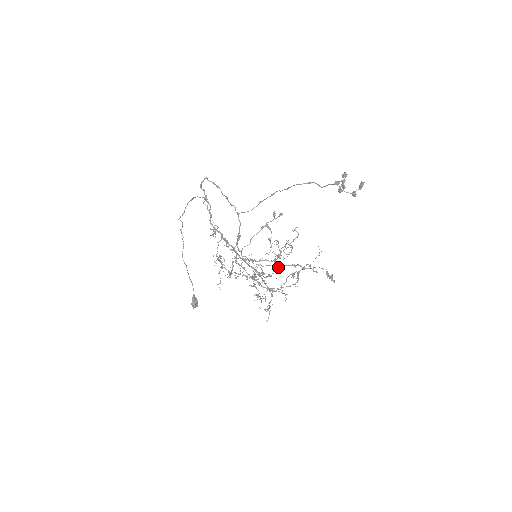
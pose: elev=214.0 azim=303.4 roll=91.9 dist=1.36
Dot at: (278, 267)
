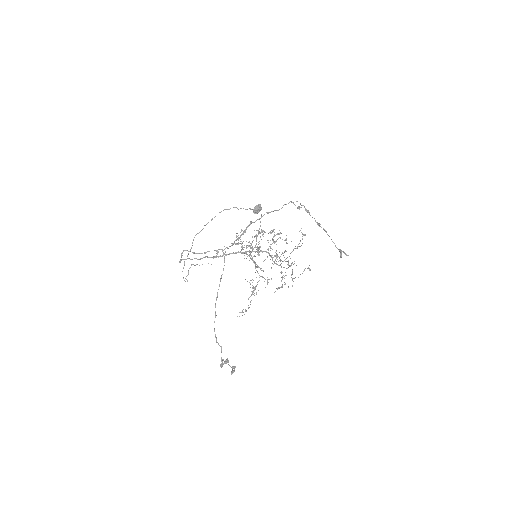
Dot at: (265, 279)
